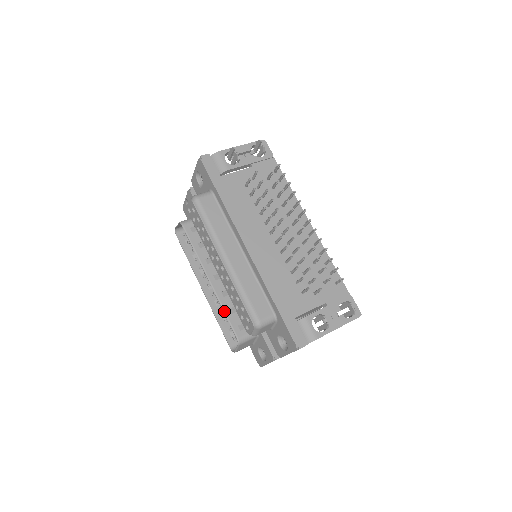
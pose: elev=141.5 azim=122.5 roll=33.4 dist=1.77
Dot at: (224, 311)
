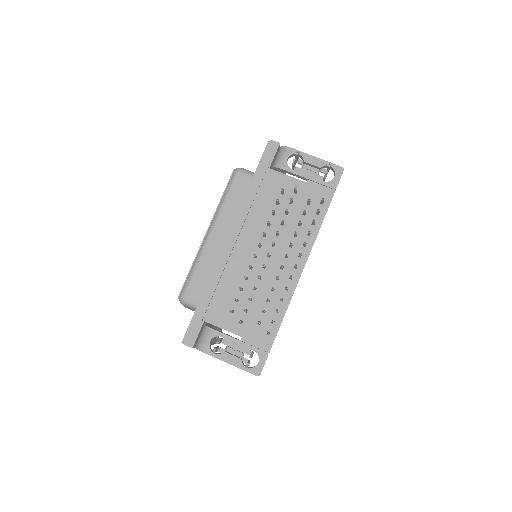
Dot at: occluded
